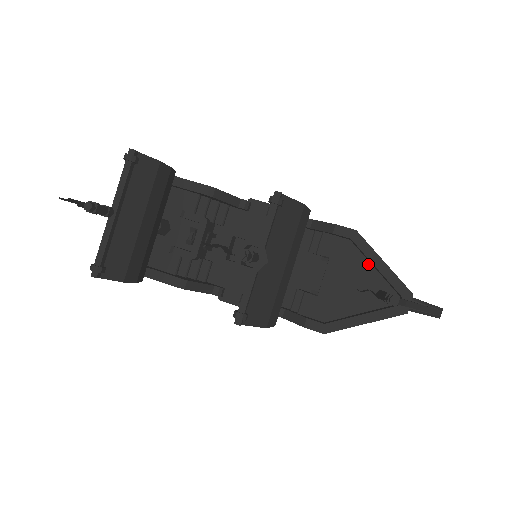
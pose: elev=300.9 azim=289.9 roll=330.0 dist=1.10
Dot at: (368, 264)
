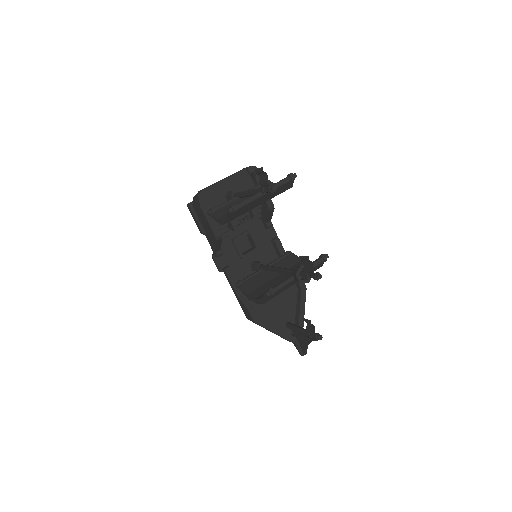
Dot at: (295, 306)
